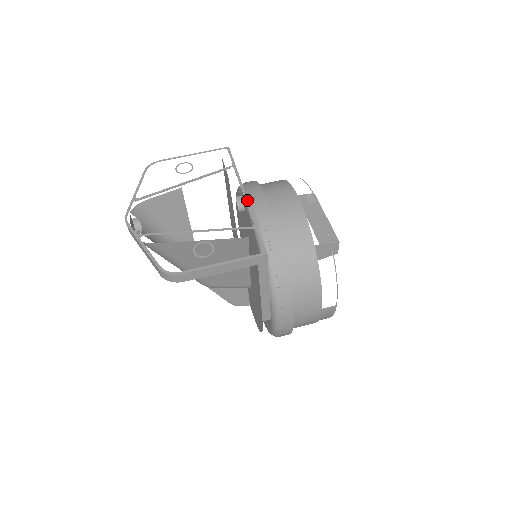
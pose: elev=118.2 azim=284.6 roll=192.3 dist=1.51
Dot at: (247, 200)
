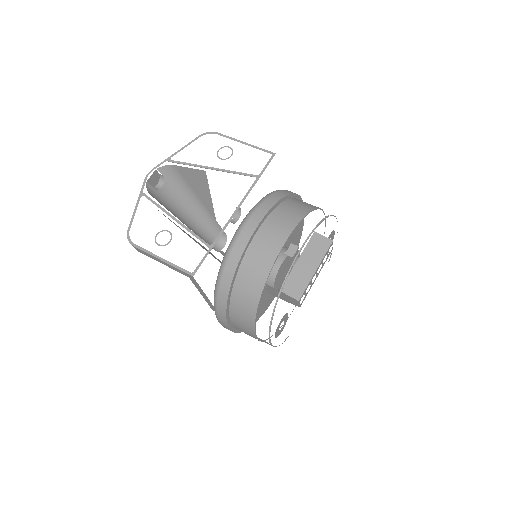
Dot at: (231, 218)
